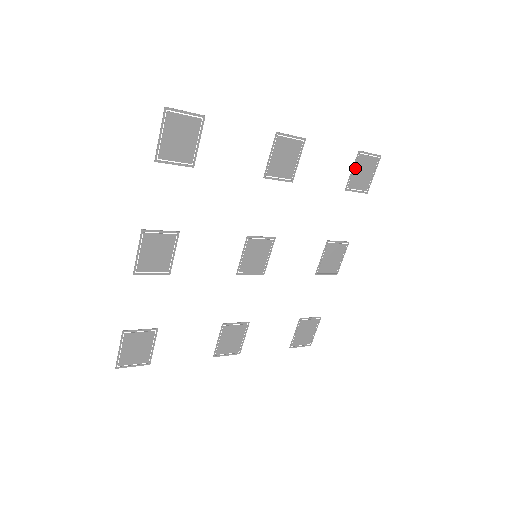
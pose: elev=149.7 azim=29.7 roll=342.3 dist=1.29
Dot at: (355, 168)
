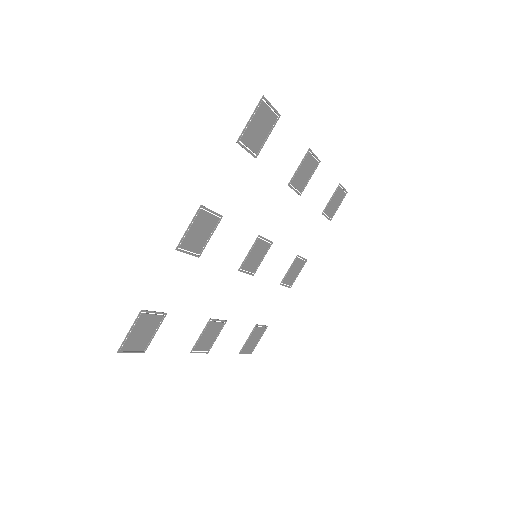
Dot at: (333, 197)
